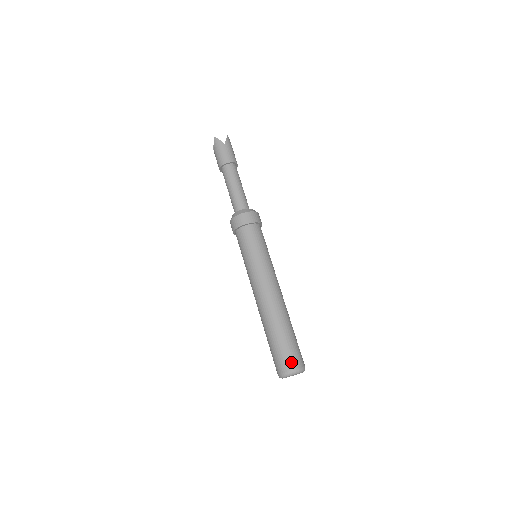
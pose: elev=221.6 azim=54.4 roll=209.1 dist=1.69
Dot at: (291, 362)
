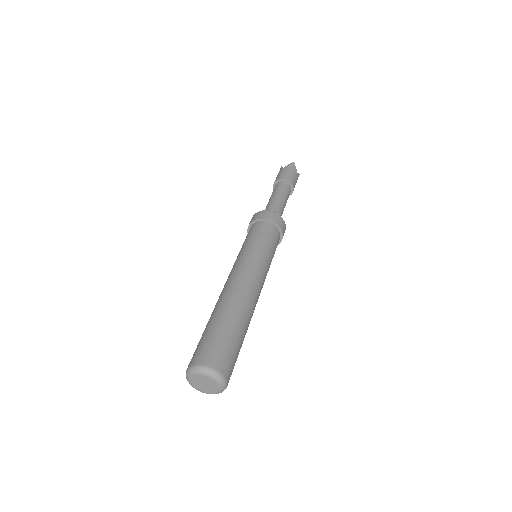
Dot at: (227, 364)
